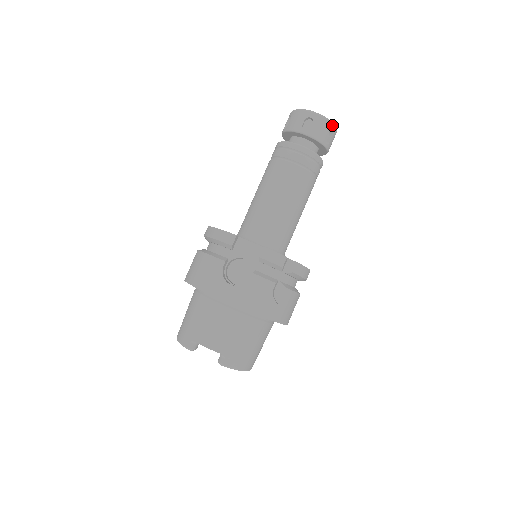
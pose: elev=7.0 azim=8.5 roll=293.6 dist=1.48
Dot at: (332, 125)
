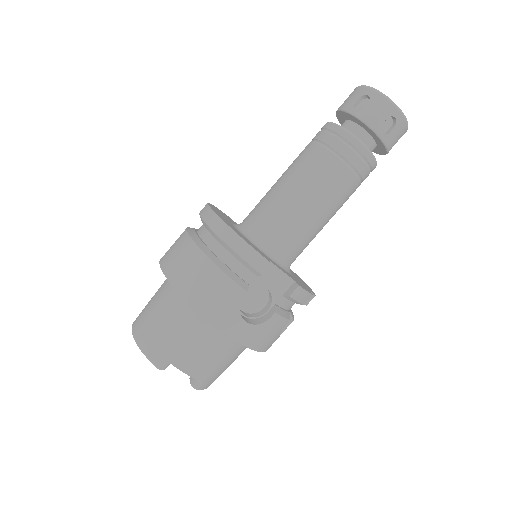
Dot at: (406, 131)
